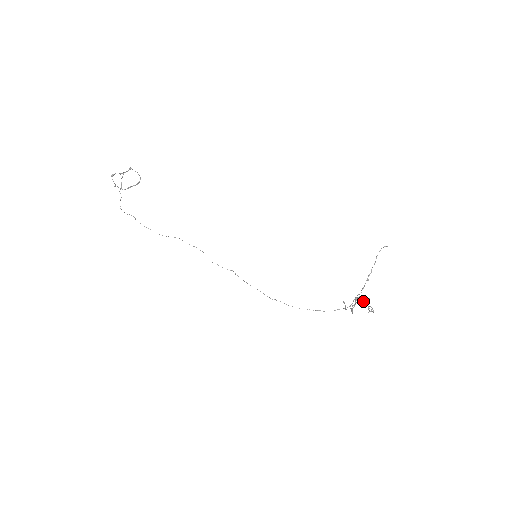
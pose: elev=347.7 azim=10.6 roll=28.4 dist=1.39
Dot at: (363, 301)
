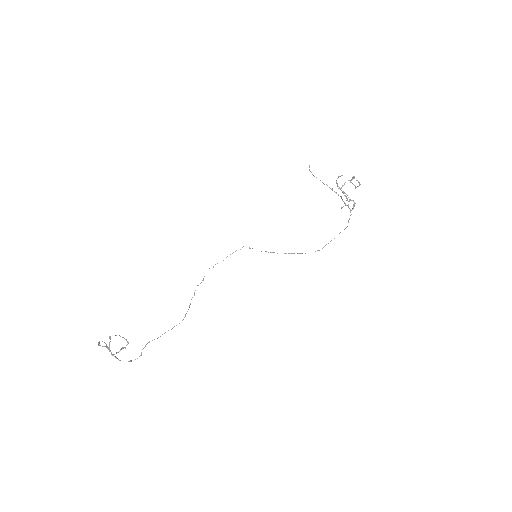
Dot at: (344, 184)
